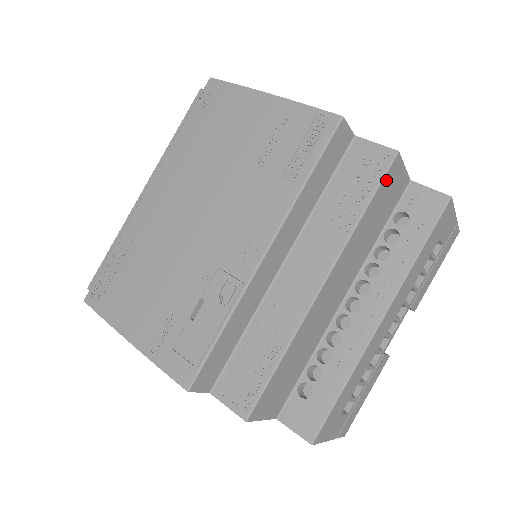
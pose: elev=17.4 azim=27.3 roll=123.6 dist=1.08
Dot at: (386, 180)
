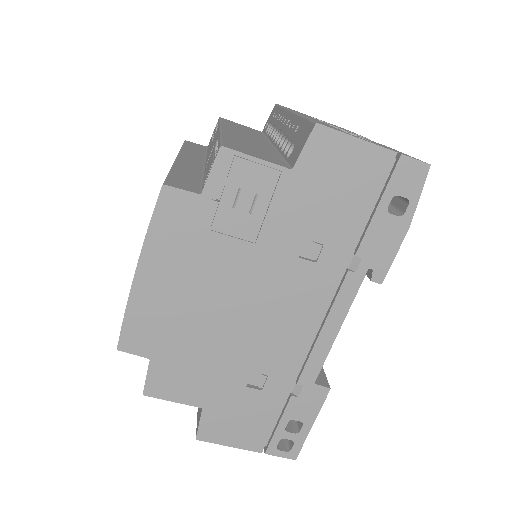
Dot at: occluded
